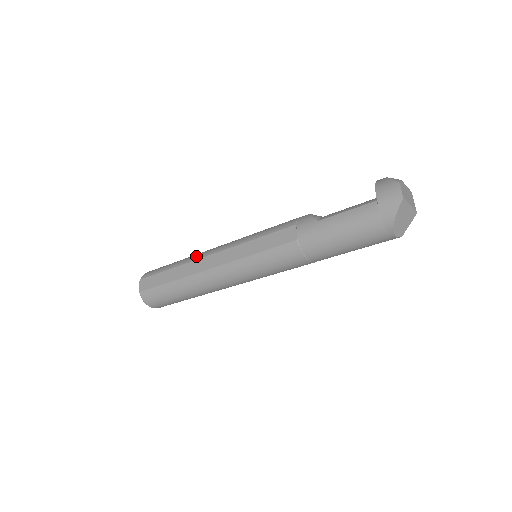
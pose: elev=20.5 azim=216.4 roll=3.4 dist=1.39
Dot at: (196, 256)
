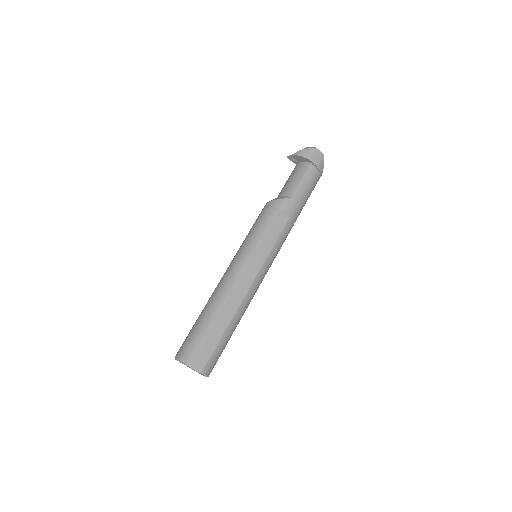
Dot at: (225, 295)
